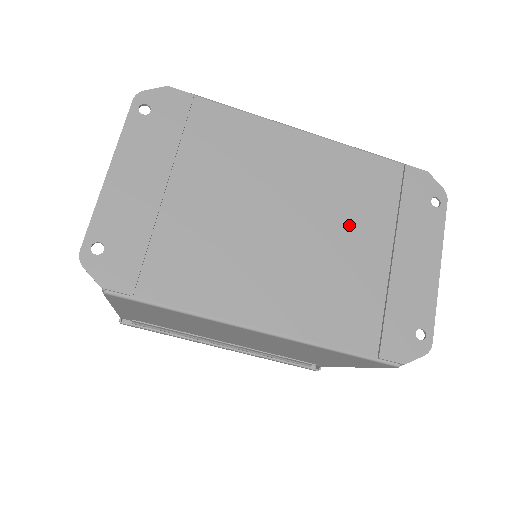
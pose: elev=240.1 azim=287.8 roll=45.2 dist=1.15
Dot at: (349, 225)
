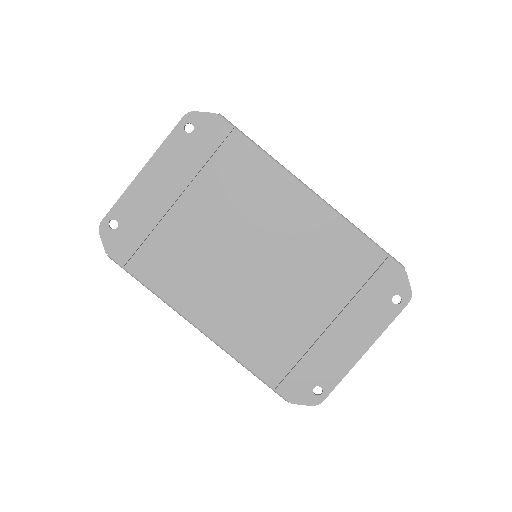
Dot at: (308, 285)
